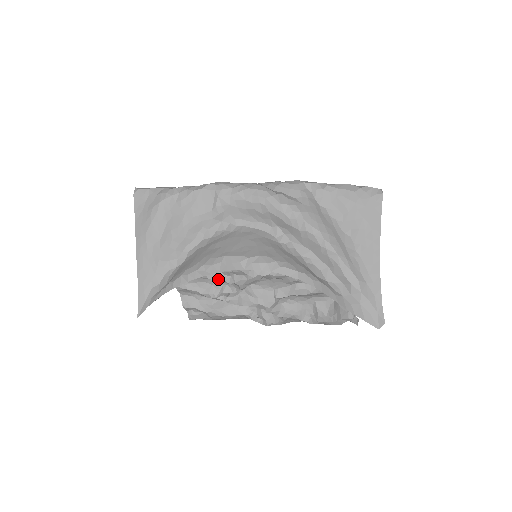
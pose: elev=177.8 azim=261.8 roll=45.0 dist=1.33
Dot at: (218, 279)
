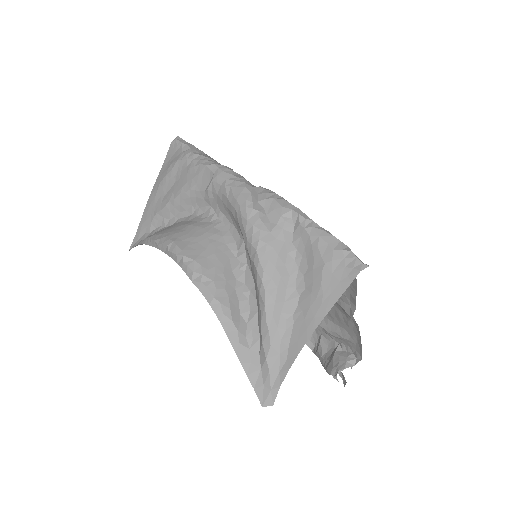
Dot at: occluded
